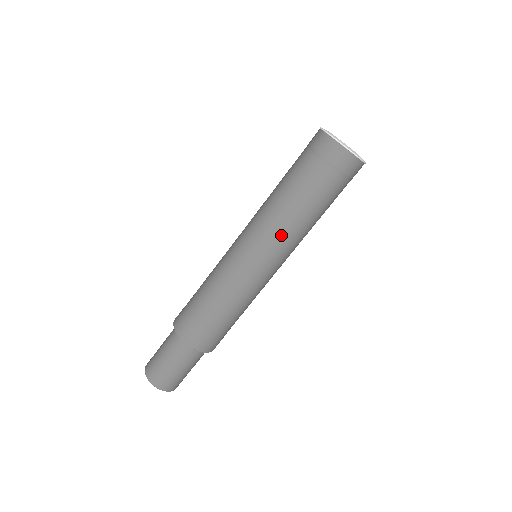
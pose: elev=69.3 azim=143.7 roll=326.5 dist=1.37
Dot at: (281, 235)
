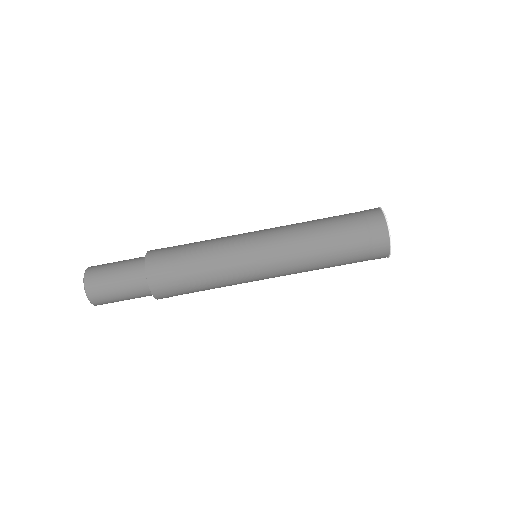
Dot at: (289, 234)
